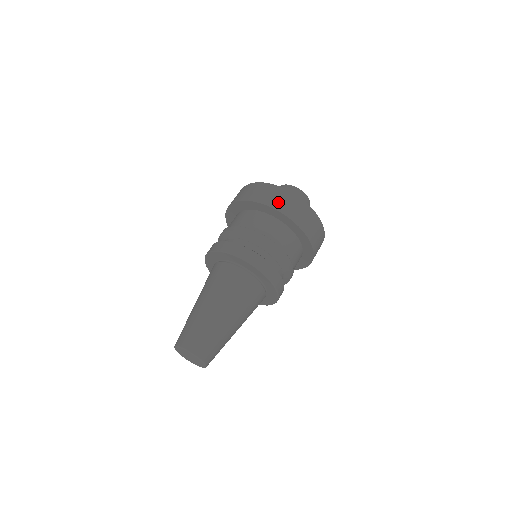
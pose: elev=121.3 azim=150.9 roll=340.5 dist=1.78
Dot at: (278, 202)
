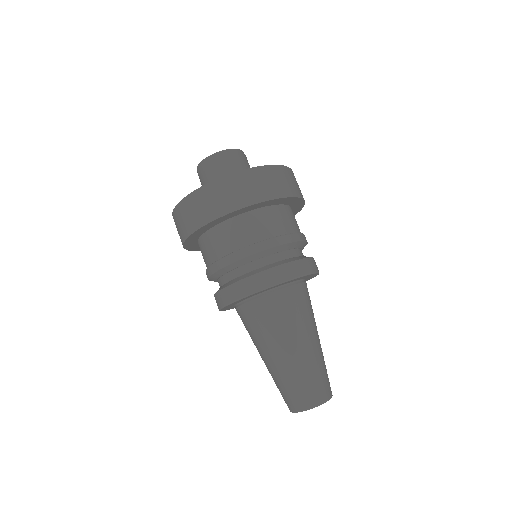
Dot at: (252, 192)
